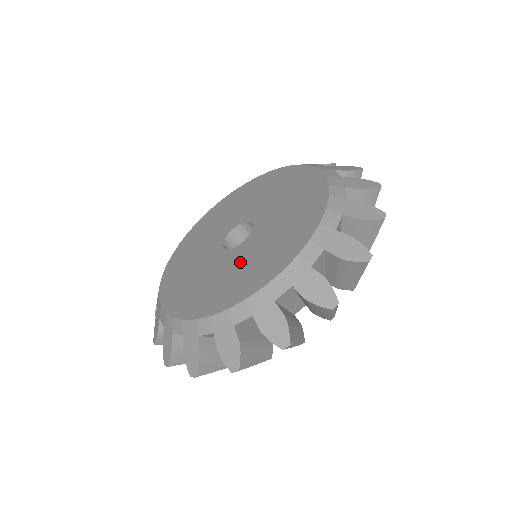
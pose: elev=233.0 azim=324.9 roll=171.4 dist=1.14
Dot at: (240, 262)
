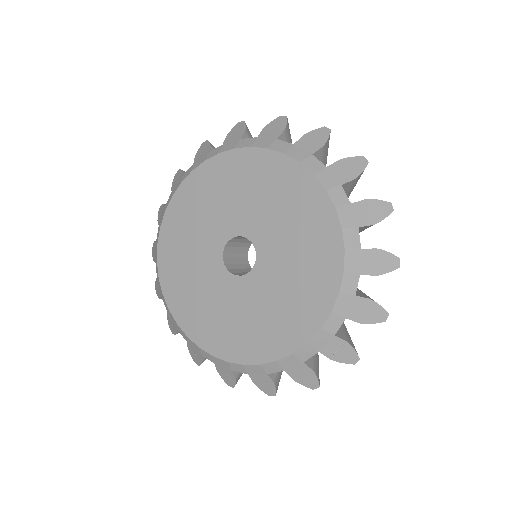
Dot at: (255, 304)
